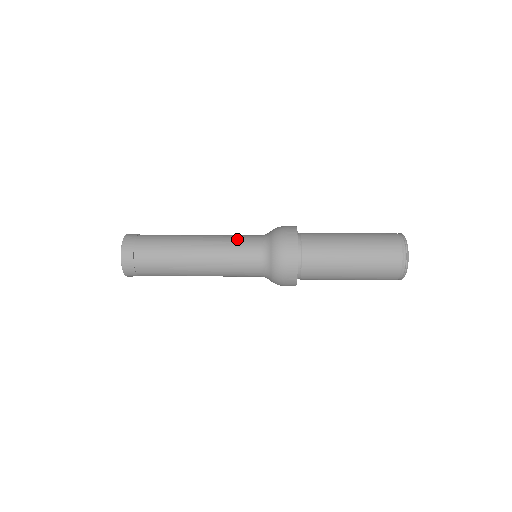
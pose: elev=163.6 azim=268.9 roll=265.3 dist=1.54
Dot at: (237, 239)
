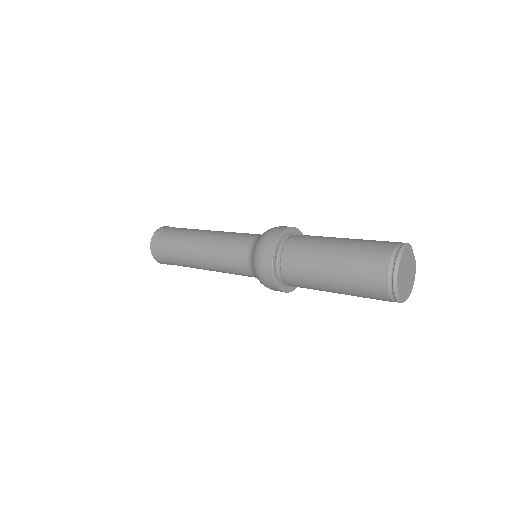
Dot at: (229, 246)
